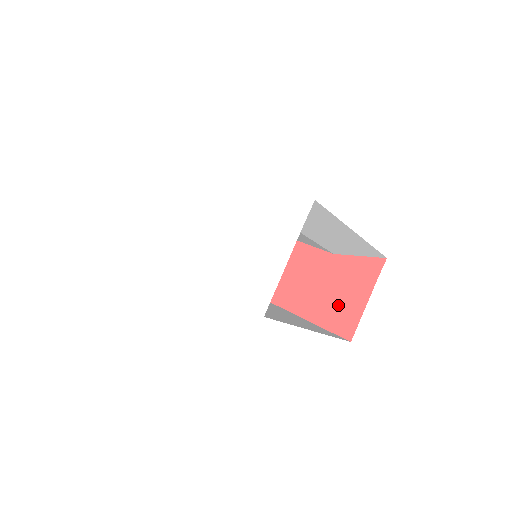
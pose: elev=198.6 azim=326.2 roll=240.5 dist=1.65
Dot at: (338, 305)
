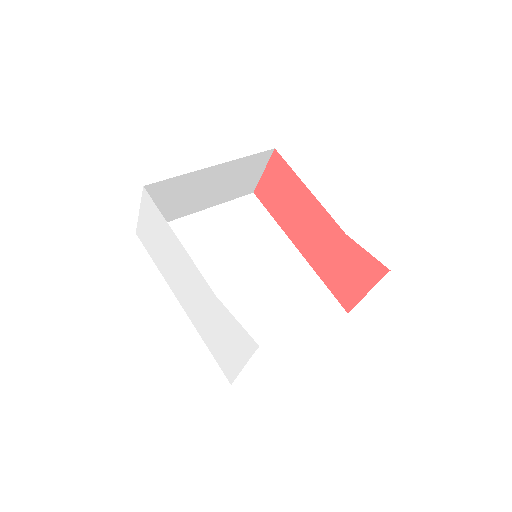
Dot at: (343, 281)
